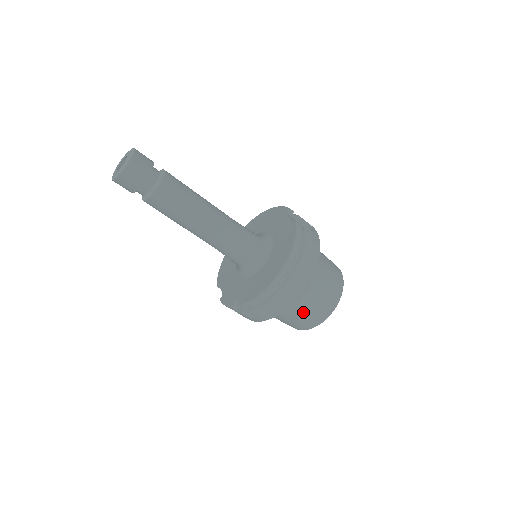
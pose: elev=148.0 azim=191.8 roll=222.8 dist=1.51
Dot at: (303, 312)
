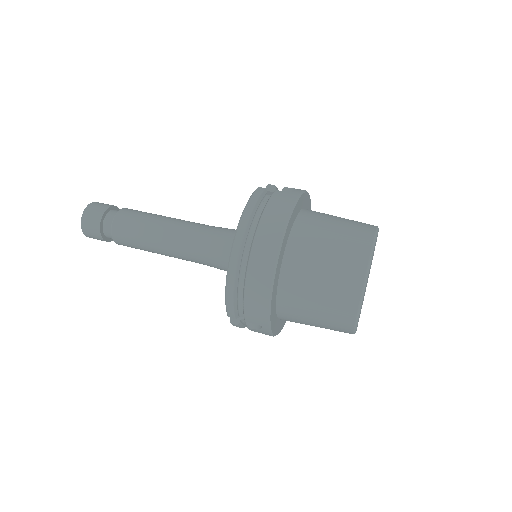
Dot at: (317, 297)
